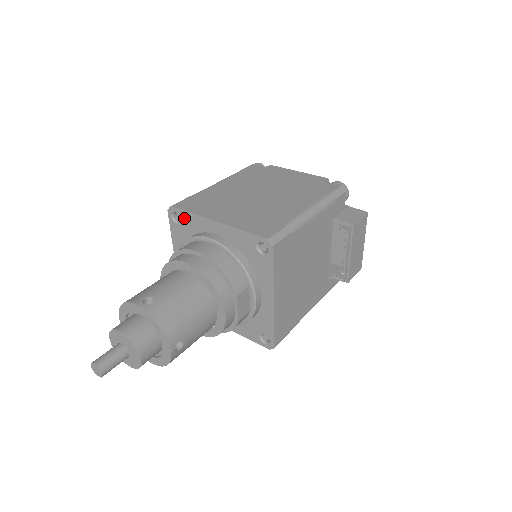
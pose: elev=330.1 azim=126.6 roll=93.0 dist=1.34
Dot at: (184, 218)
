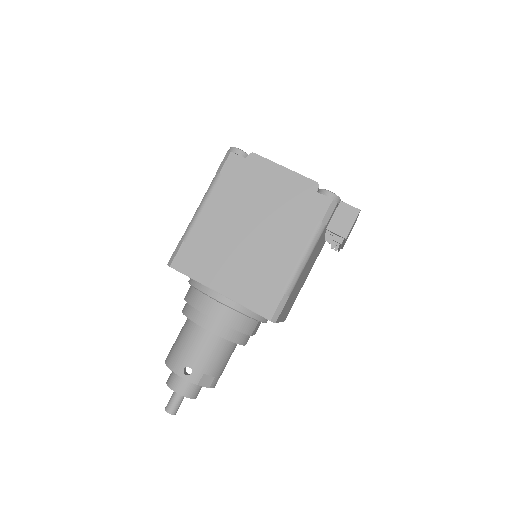
Dot at: occluded
